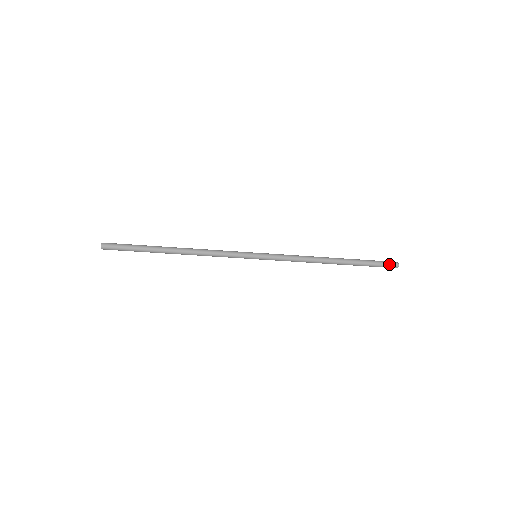
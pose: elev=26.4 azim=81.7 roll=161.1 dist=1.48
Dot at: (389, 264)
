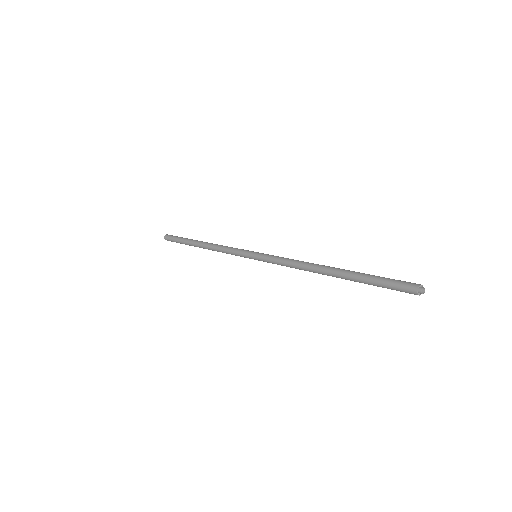
Dot at: (402, 287)
